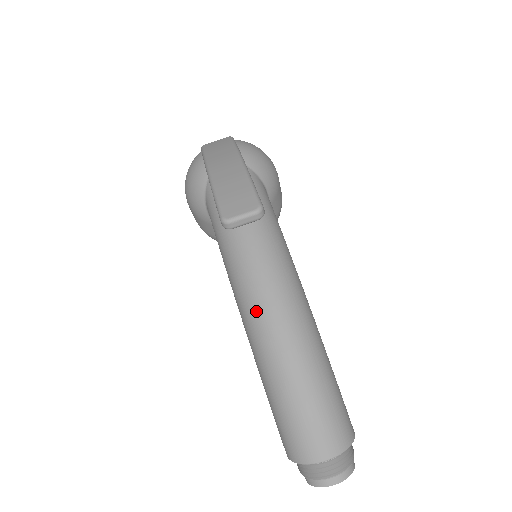
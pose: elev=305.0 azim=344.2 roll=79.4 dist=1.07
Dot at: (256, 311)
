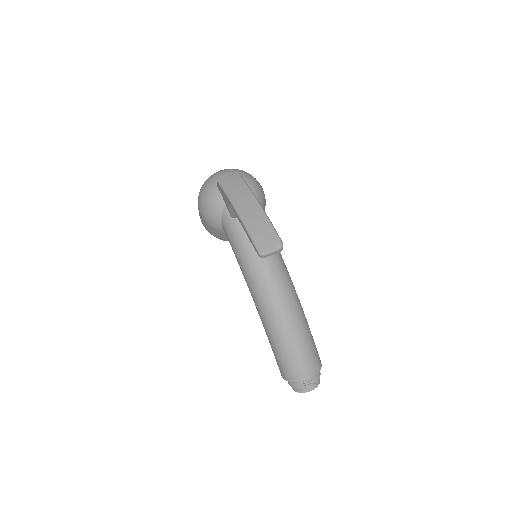
Dot at: (268, 299)
